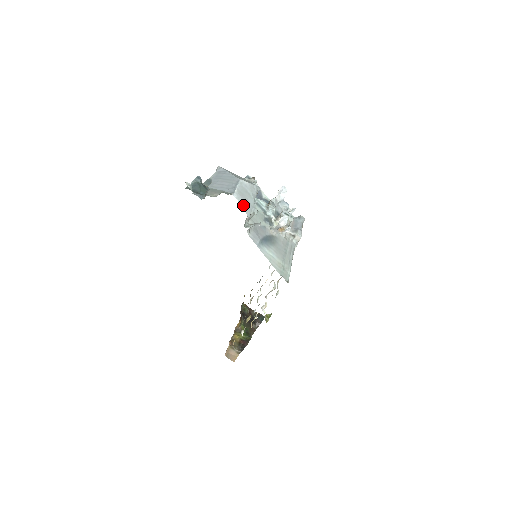
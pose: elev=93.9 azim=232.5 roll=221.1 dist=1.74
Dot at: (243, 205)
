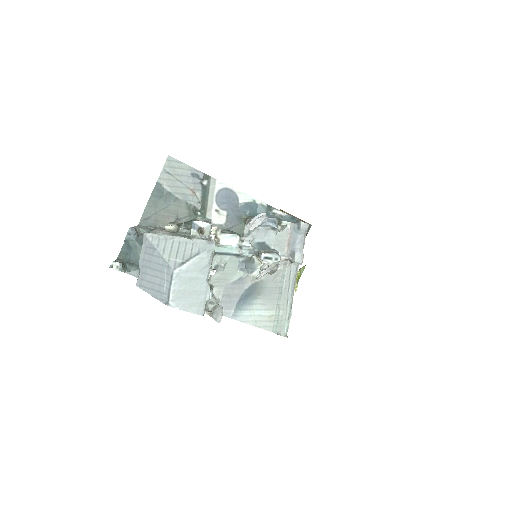
Dot at: (189, 307)
